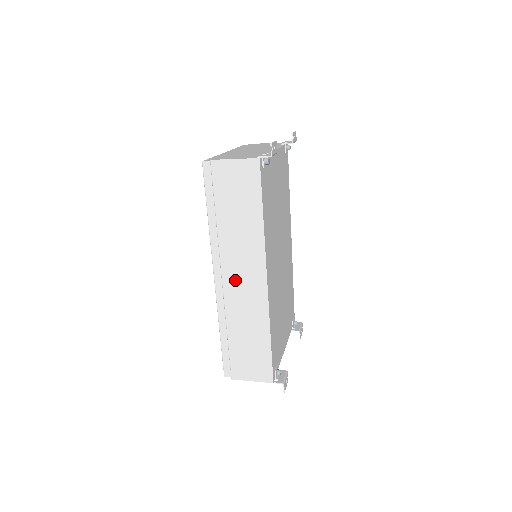
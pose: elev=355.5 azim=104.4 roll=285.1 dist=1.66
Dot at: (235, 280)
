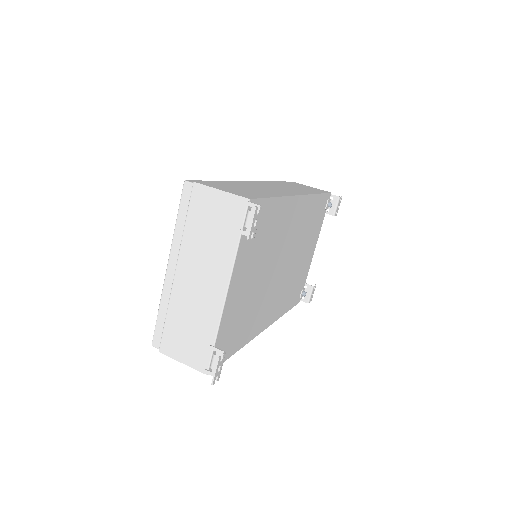
Dot at: occluded
